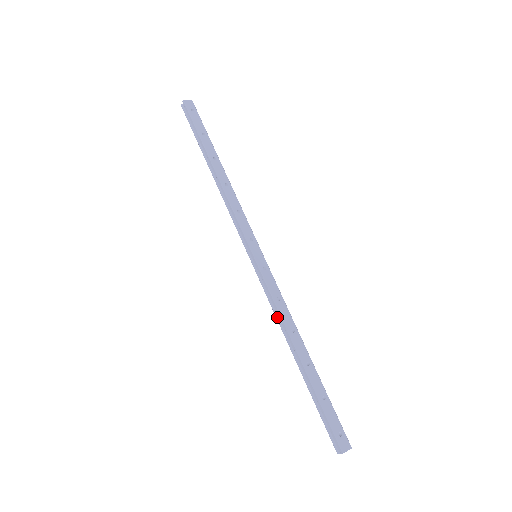
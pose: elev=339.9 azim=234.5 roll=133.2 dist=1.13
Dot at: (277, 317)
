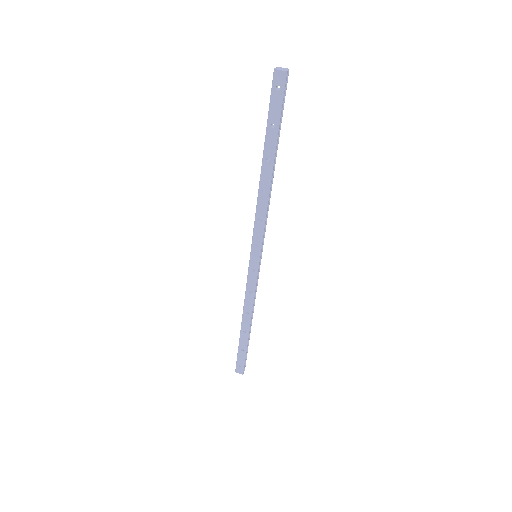
Dot at: occluded
